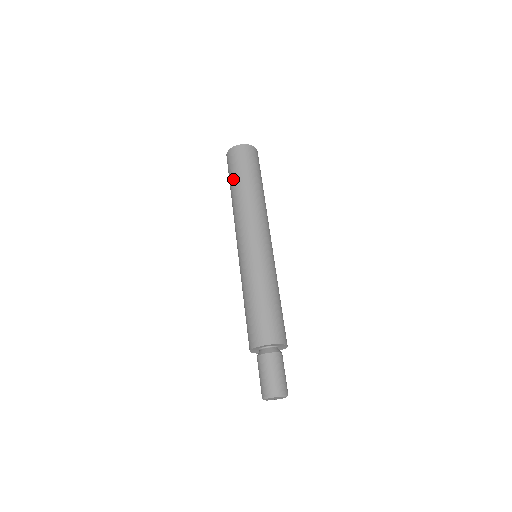
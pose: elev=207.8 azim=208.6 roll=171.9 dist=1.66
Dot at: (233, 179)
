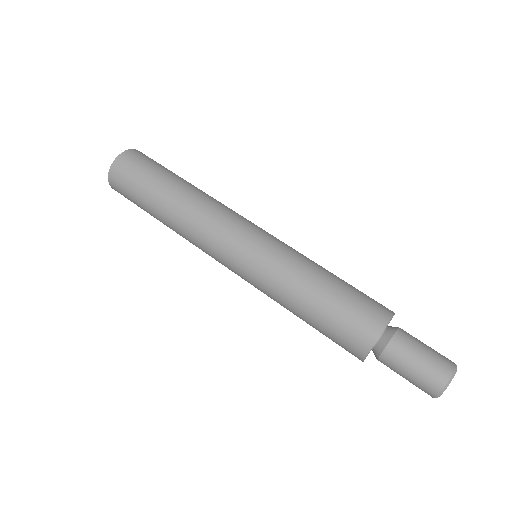
Dot at: (147, 212)
